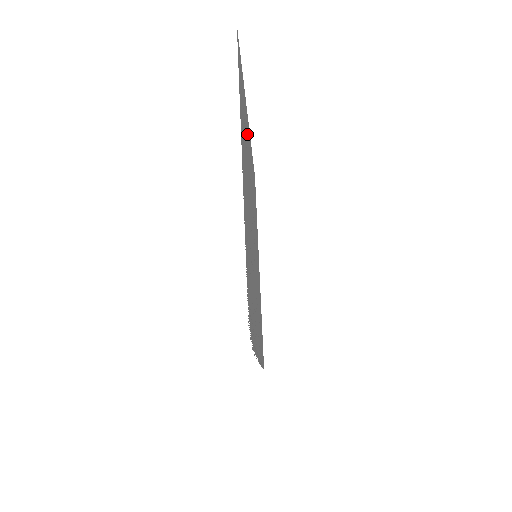
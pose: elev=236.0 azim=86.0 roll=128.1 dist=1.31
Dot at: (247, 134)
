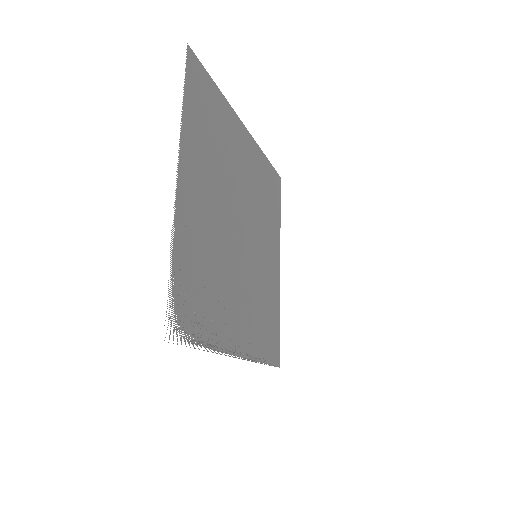
Dot at: (232, 140)
